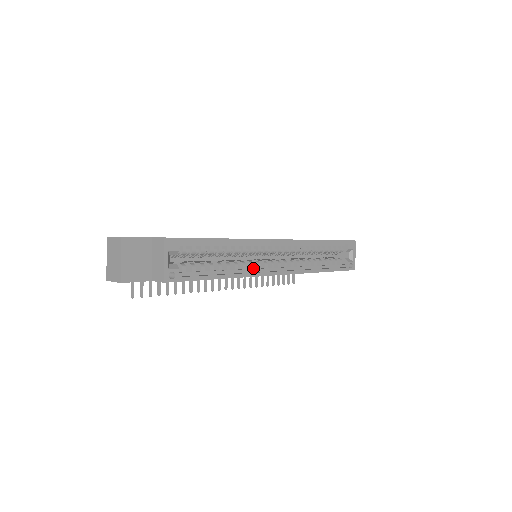
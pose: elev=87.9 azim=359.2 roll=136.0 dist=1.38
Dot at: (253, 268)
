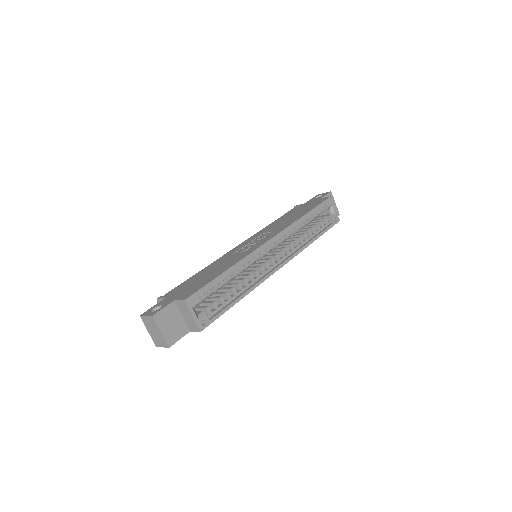
Dot at: (259, 273)
